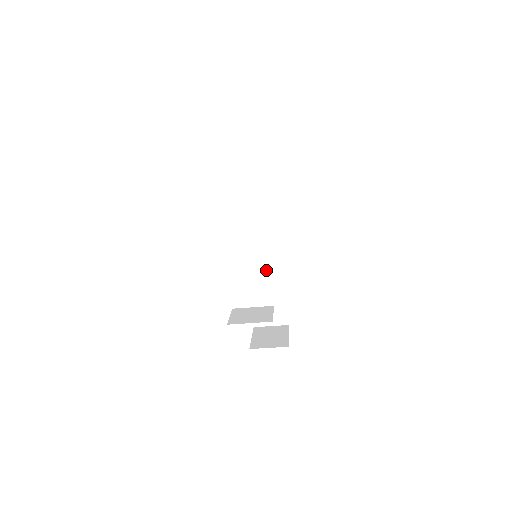
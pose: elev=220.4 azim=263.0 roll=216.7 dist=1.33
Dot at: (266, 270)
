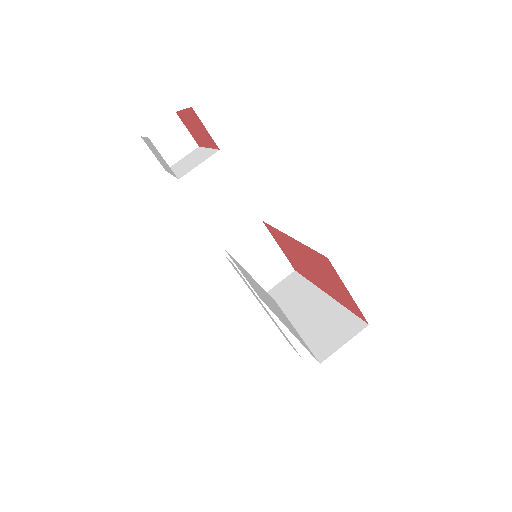
Dot at: (206, 151)
